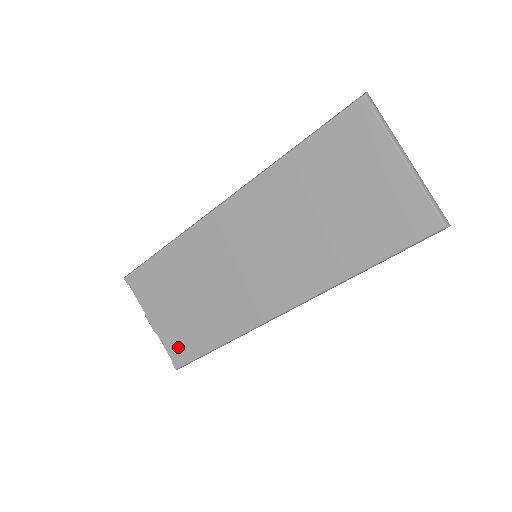
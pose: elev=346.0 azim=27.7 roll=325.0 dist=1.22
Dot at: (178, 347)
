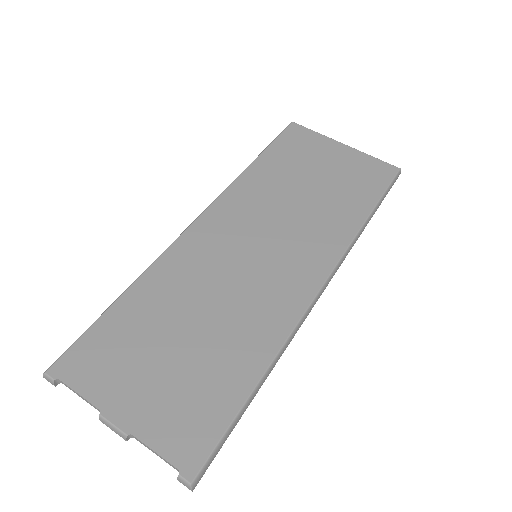
Dot at: (185, 432)
